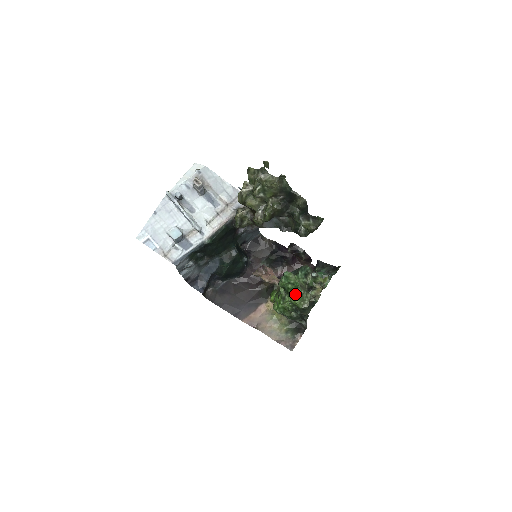
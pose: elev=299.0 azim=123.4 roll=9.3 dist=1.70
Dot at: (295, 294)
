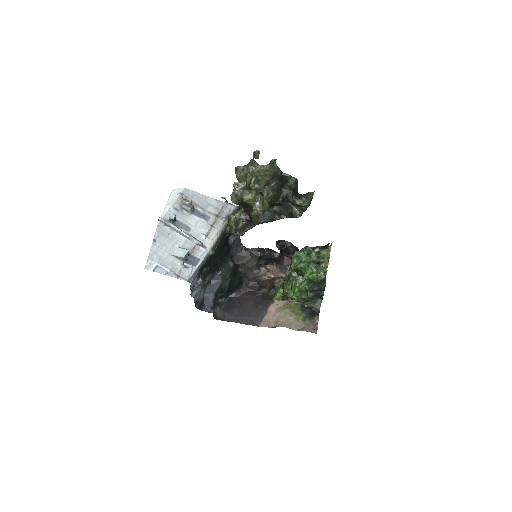
Dot at: (310, 269)
